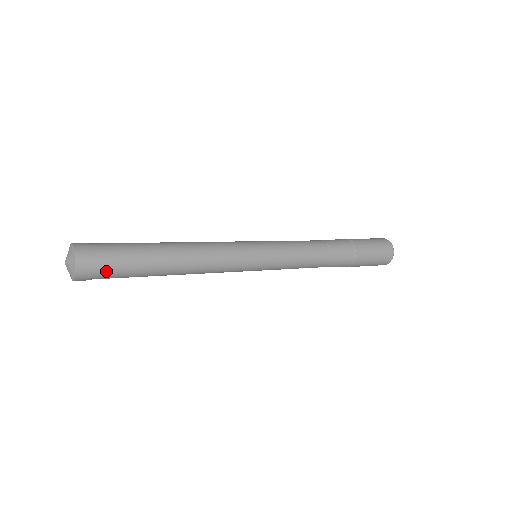
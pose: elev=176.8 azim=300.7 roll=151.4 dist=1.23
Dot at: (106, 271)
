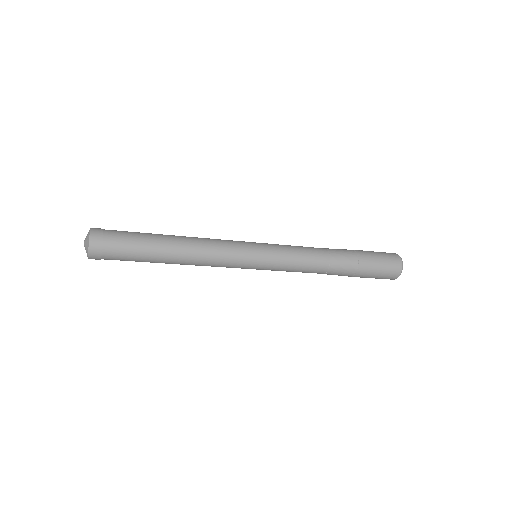
Dot at: (114, 259)
